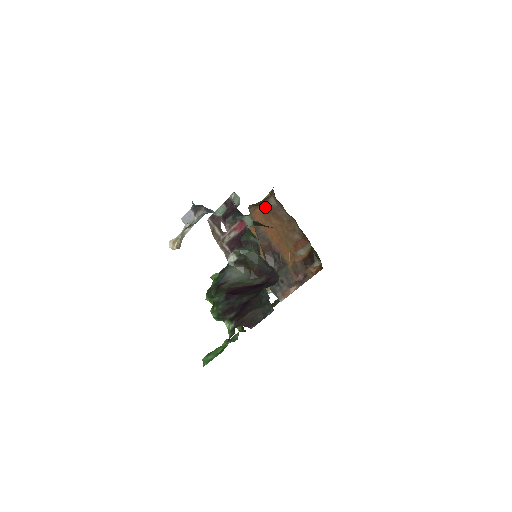
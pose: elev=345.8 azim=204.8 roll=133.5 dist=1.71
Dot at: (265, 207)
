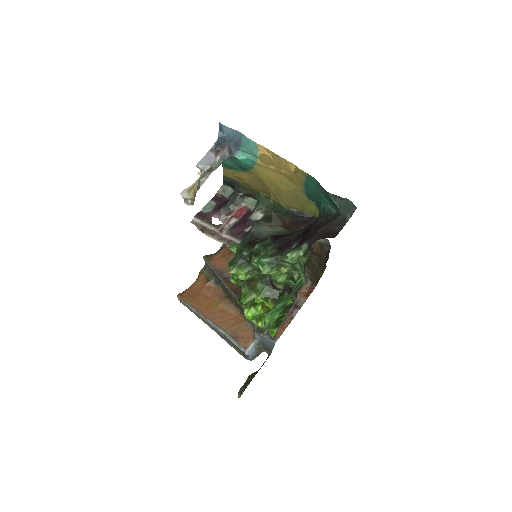
Dot at: (226, 251)
